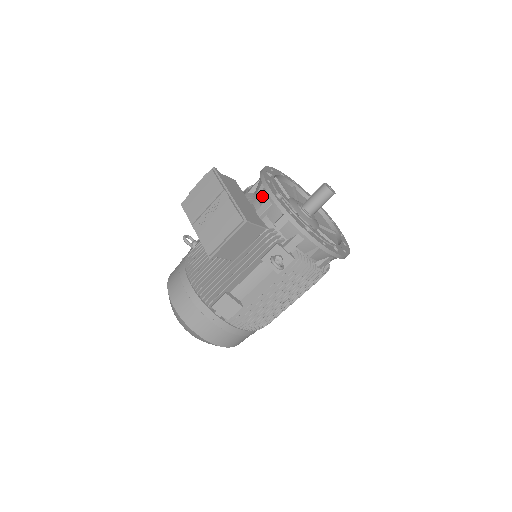
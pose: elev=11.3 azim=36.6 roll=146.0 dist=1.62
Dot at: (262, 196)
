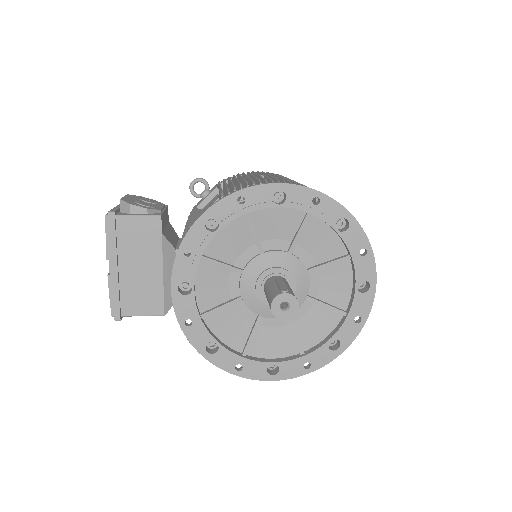
Dot at: occluded
